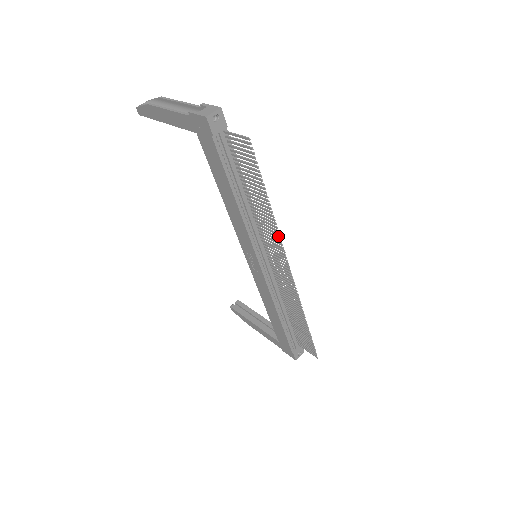
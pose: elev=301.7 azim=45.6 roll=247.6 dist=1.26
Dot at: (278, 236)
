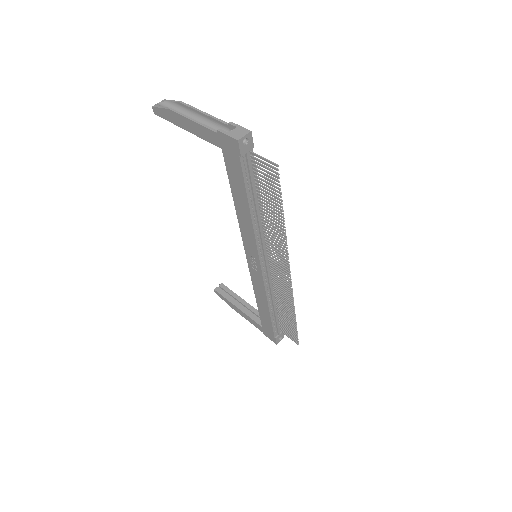
Dot at: (285, 246)
